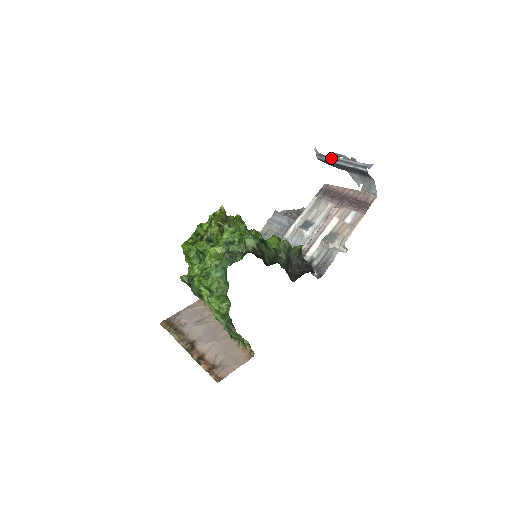
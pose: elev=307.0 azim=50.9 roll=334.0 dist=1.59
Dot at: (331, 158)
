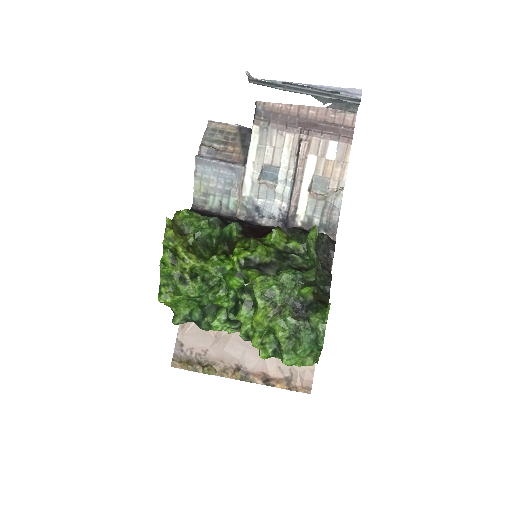
Dot at: (285, 87)
